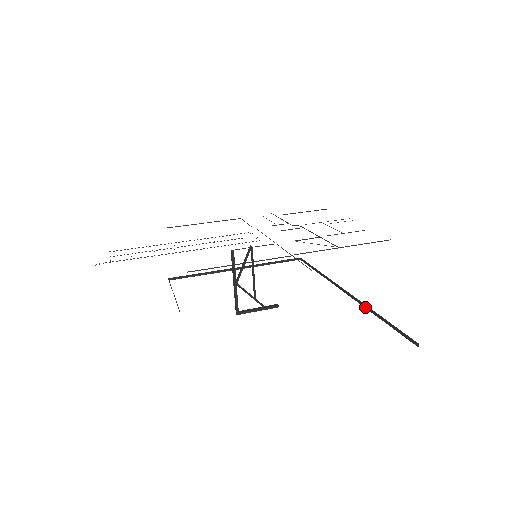
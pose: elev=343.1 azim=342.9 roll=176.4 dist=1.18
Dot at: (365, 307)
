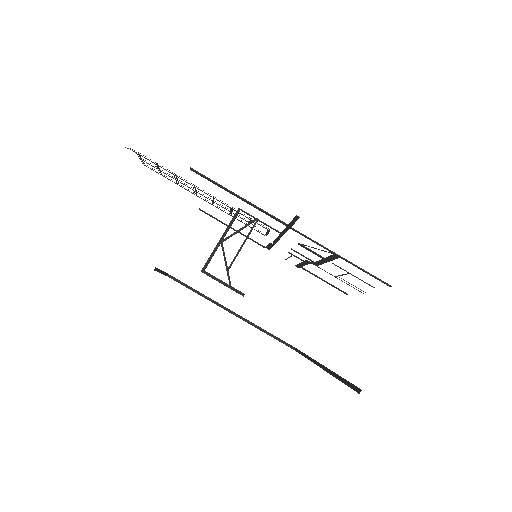
Dot at: (328, 371)
